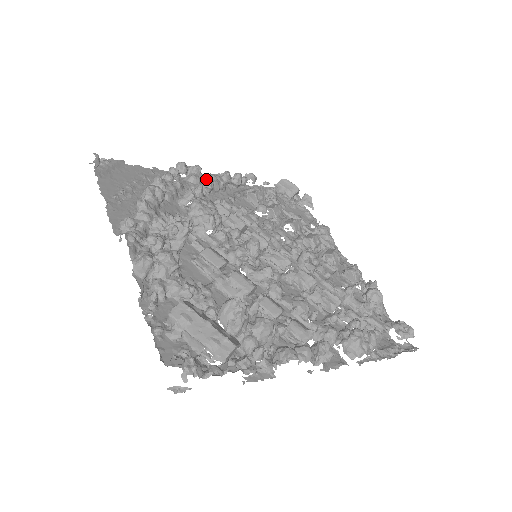
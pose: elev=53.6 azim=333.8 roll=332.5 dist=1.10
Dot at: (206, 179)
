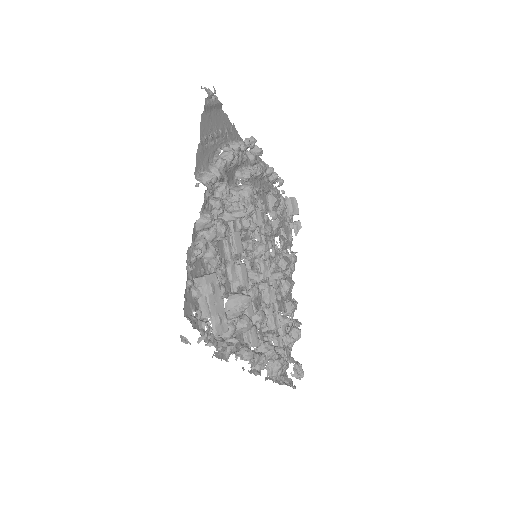
Dot at: (259, 164)
